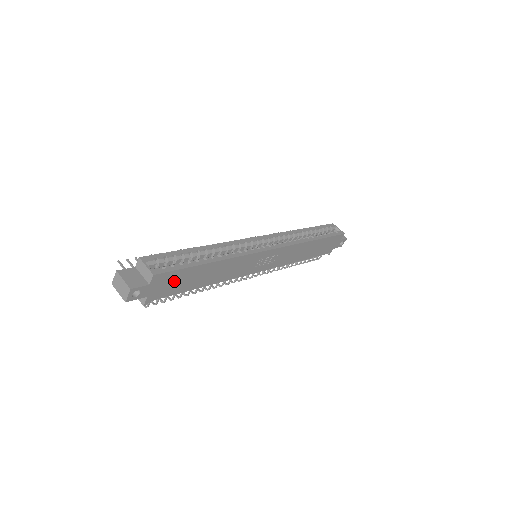
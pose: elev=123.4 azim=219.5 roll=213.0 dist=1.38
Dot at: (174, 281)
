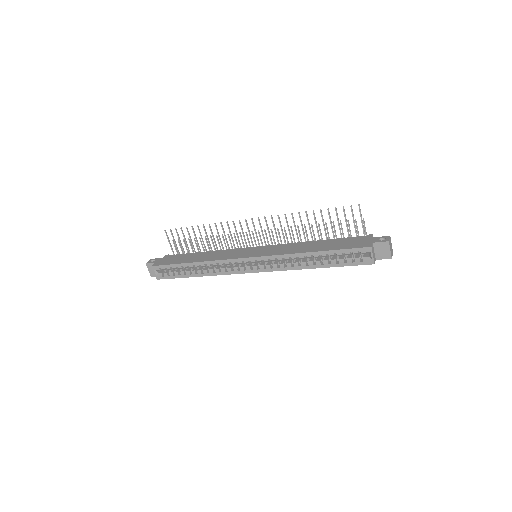
Dot at: occluded
